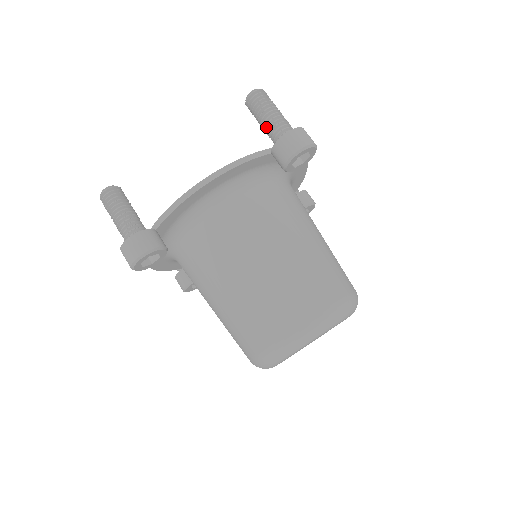
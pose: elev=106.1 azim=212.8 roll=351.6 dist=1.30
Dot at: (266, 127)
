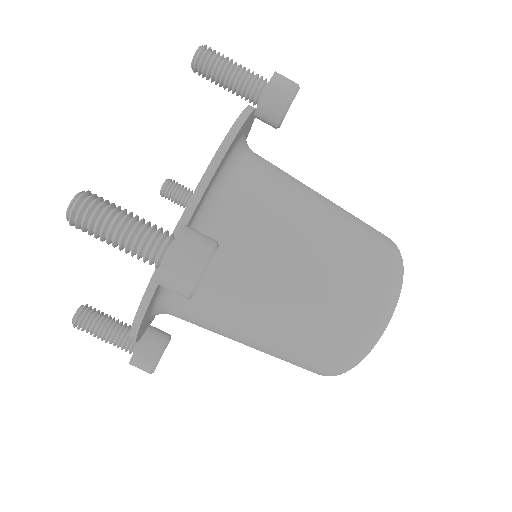
Dot at: (129, 251)
